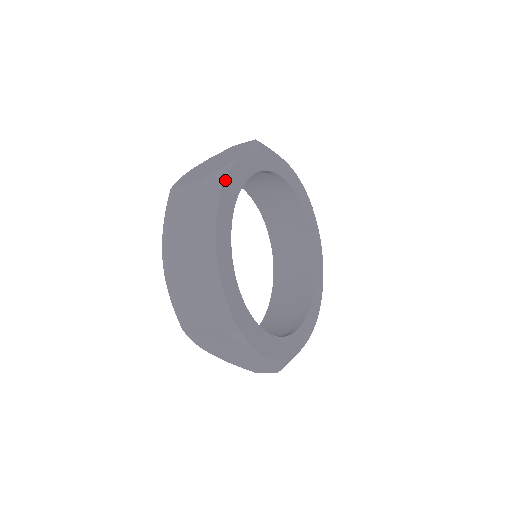
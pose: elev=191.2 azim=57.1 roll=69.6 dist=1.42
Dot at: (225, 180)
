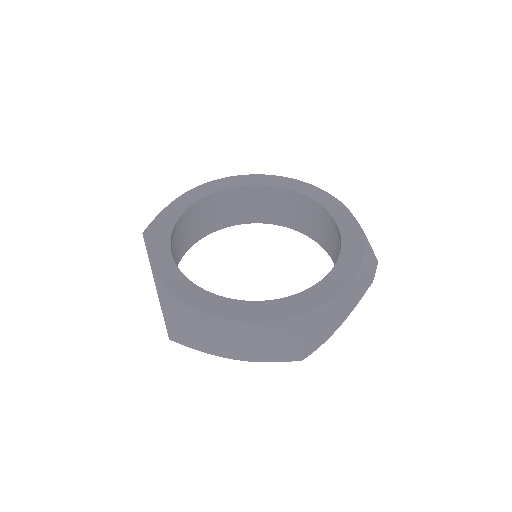
Dot at: (160, 216)
